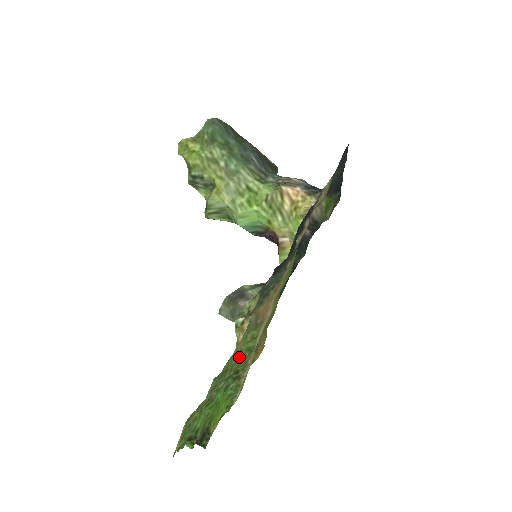
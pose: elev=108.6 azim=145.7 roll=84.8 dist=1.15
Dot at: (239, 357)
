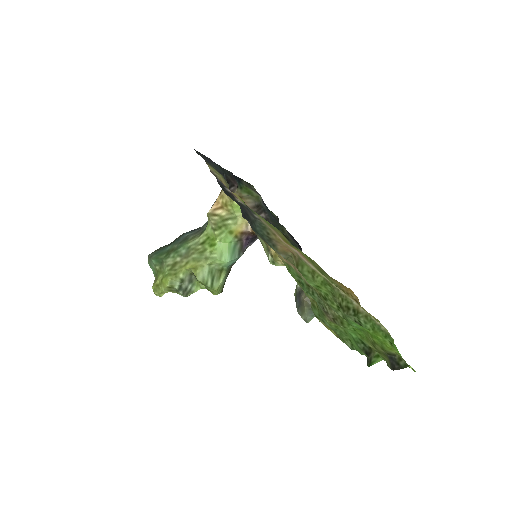
Dot at: (323, 291)
